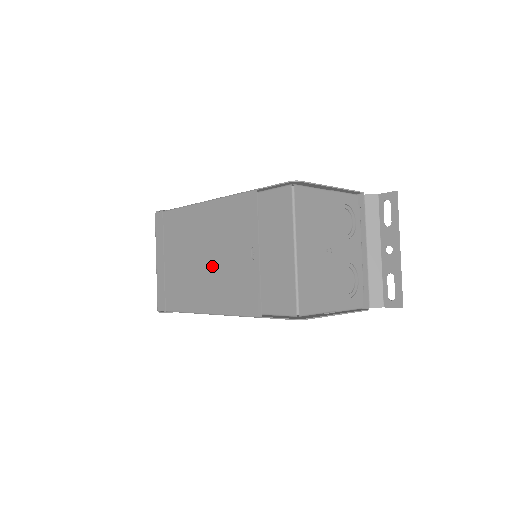
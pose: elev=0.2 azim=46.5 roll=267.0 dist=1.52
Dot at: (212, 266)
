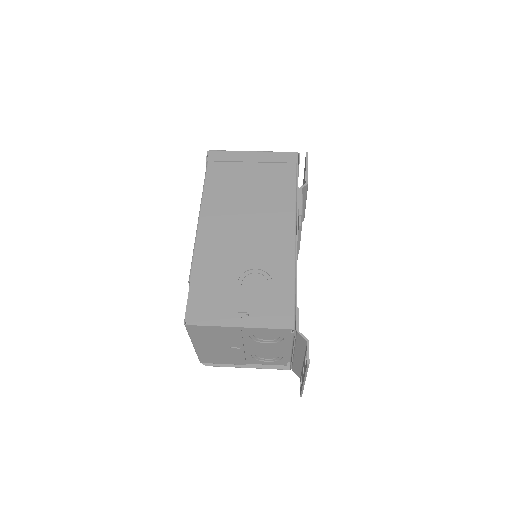
Dot at: occluded
